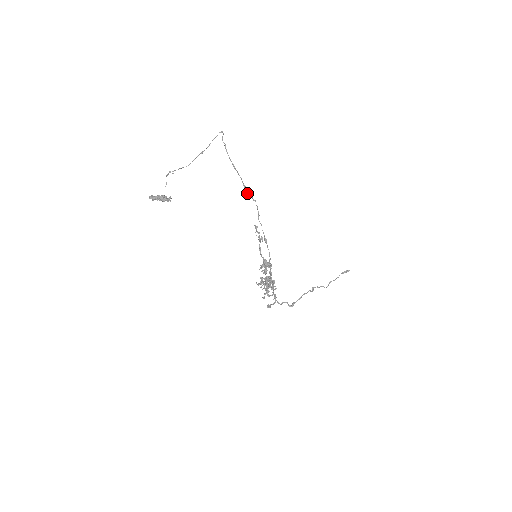
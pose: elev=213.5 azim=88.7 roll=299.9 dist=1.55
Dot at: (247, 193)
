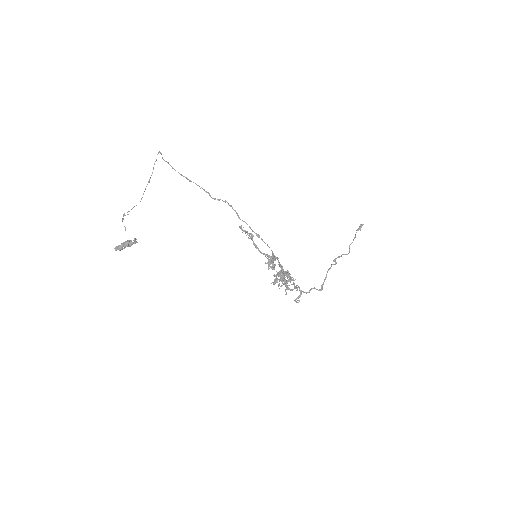
Dot at: (214, 198)
